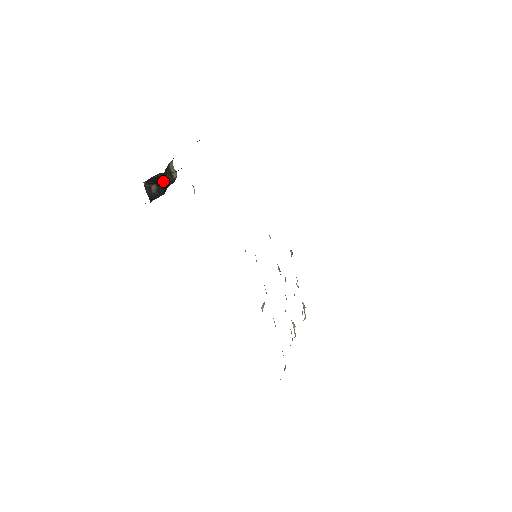
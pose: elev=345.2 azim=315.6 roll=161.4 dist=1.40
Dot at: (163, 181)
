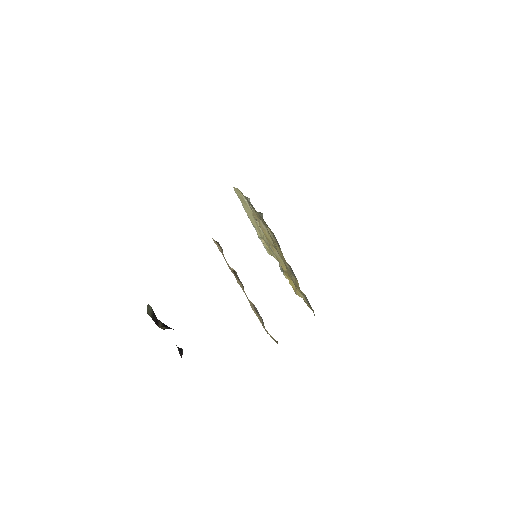
Dot at: occluded
